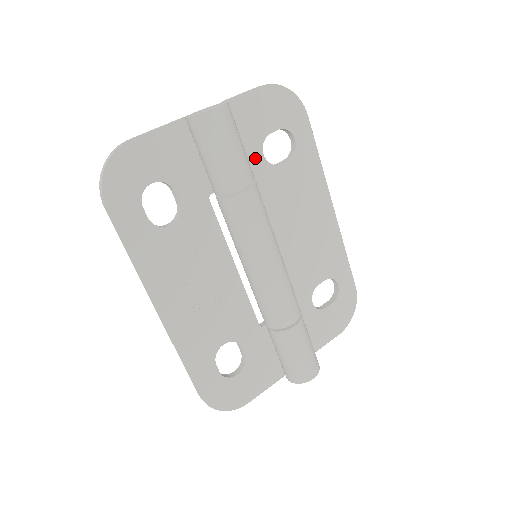
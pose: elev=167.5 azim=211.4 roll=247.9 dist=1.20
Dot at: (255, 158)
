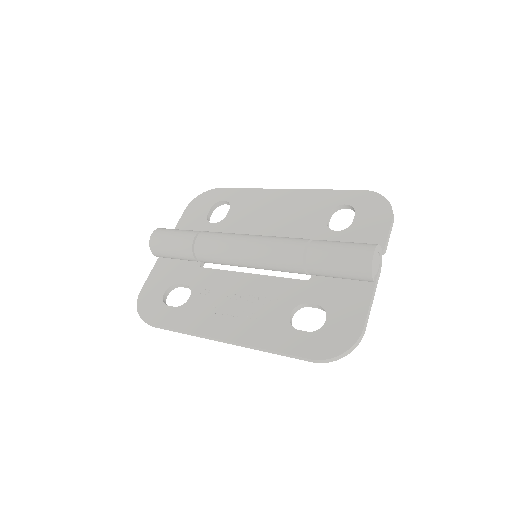
Dot at: (209, 229)
